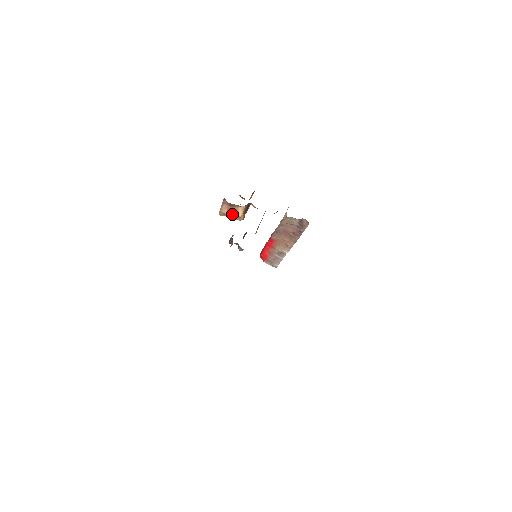
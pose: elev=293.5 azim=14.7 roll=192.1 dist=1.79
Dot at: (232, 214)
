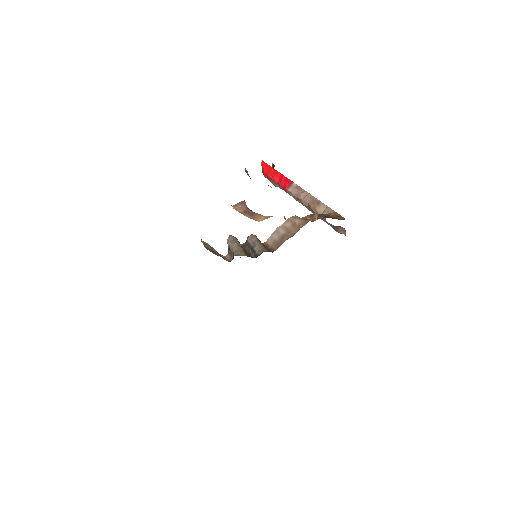
Dot at: (248, 216)
